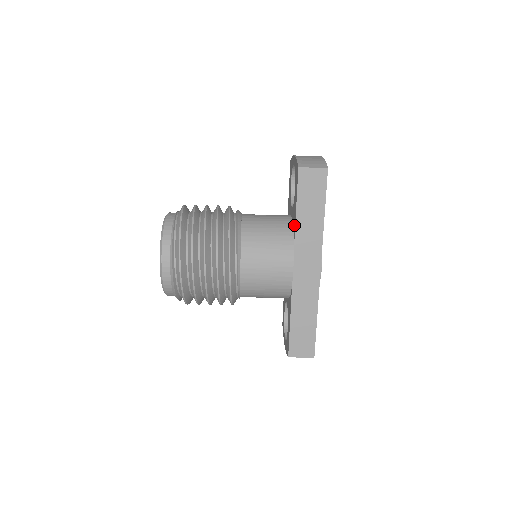
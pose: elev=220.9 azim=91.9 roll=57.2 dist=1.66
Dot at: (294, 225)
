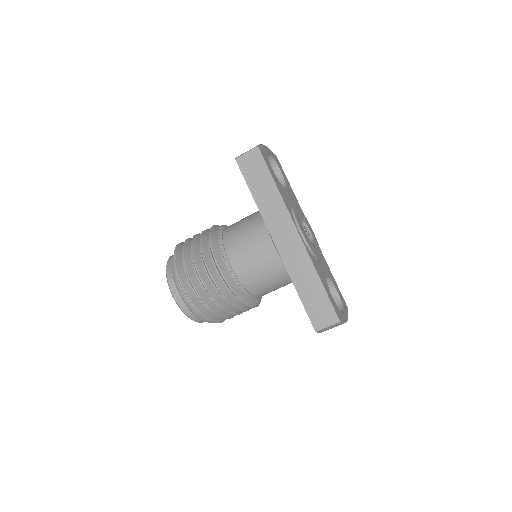
Dot at: occluded
